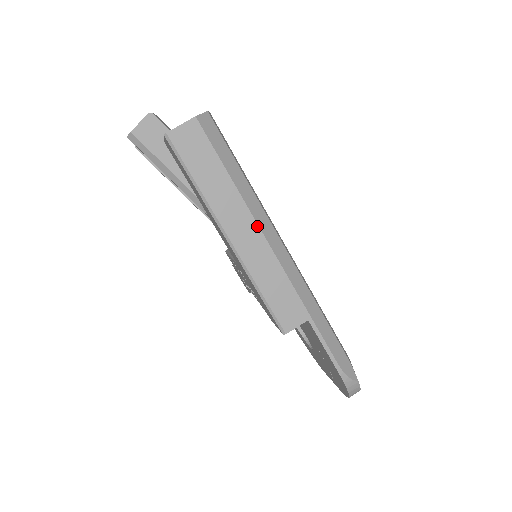
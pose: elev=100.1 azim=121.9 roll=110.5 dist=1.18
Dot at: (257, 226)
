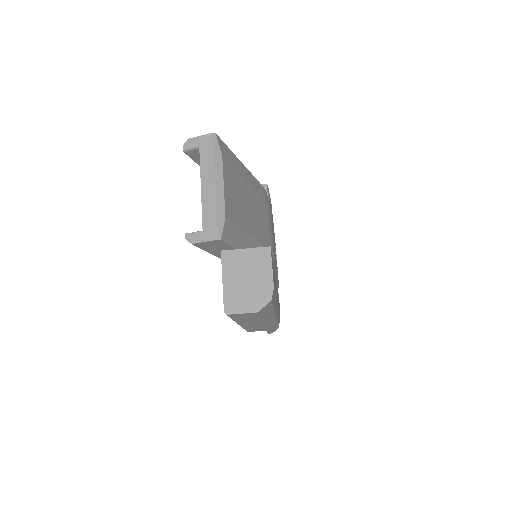
Dot at: (264, 323)
